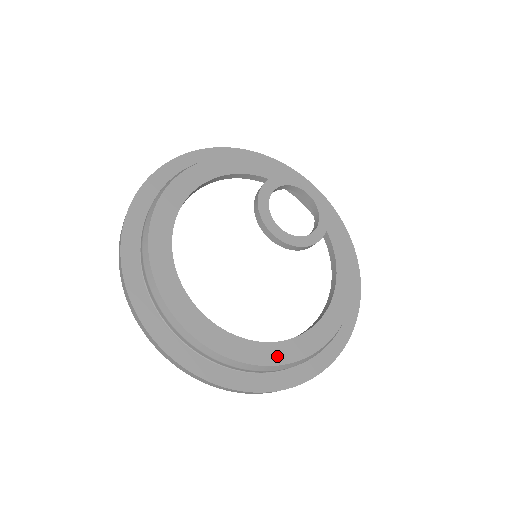
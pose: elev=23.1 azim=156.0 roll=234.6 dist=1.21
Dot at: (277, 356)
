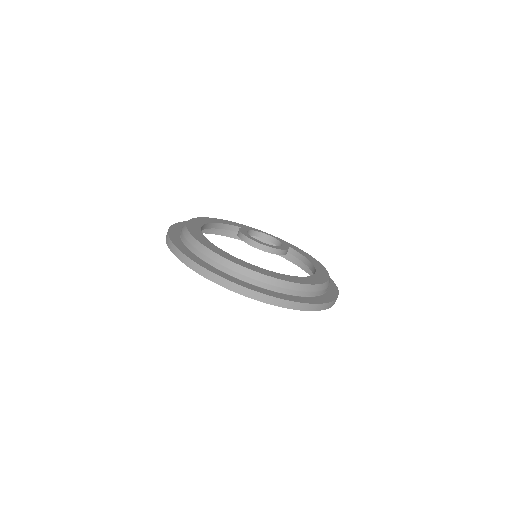
Dot at: (303, 281)
